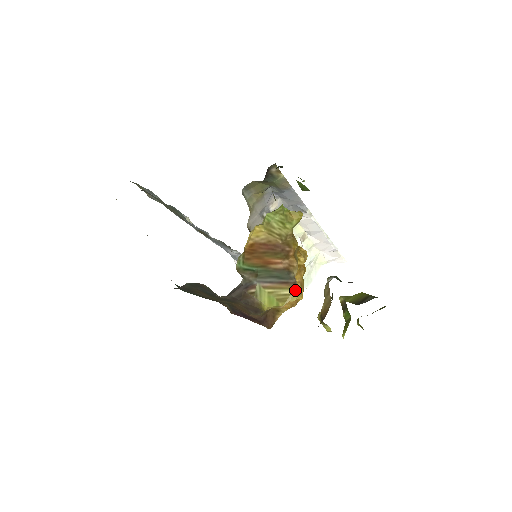
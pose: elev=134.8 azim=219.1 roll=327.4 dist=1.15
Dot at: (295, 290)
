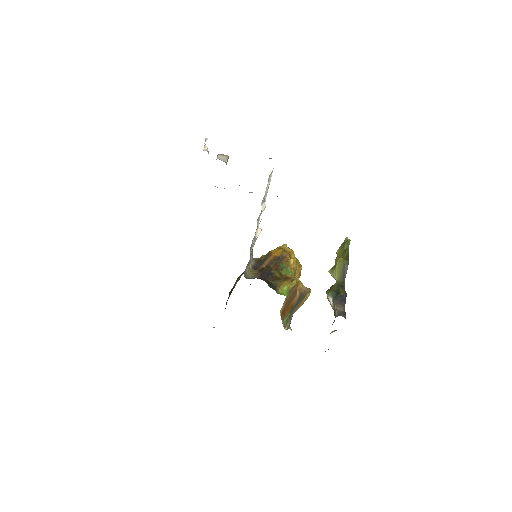
Dot at: (308, 294)
